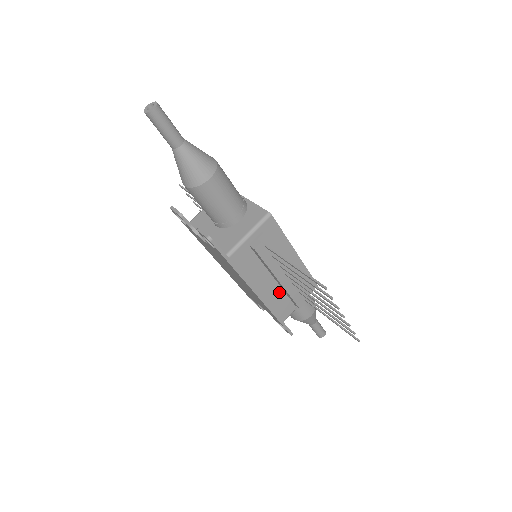
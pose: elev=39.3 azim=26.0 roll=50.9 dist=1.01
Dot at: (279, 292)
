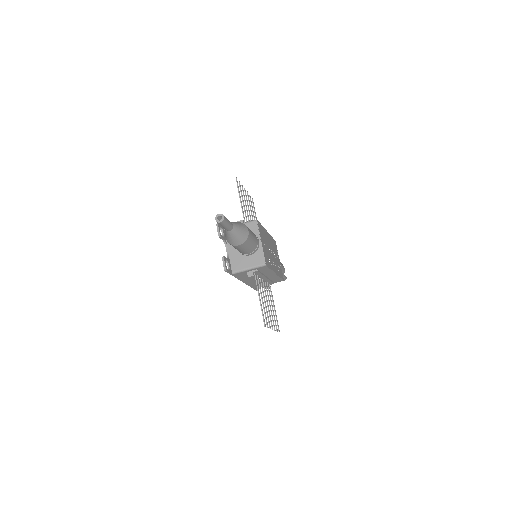
Dot at: occluded
